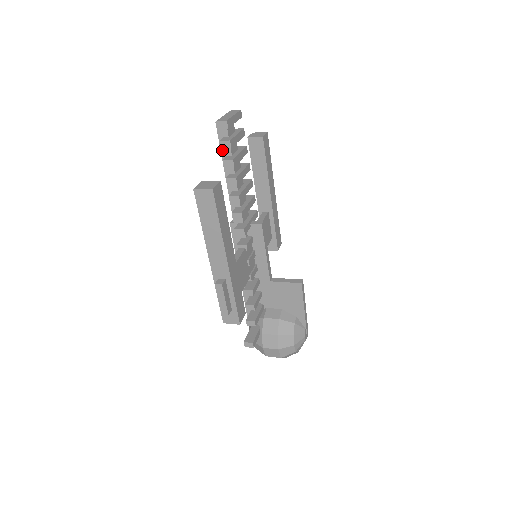
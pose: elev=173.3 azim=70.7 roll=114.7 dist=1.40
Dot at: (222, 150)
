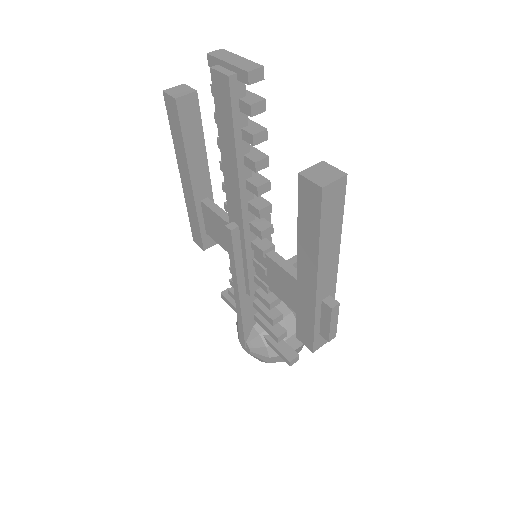
Dot at: (235, 121)
